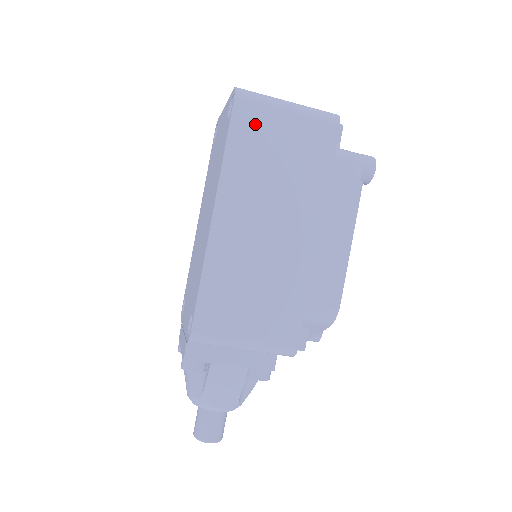
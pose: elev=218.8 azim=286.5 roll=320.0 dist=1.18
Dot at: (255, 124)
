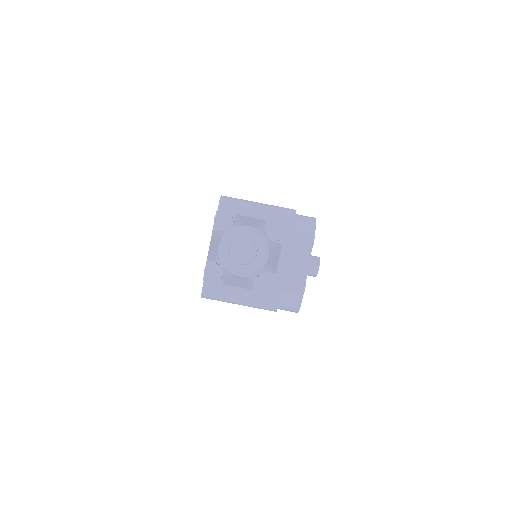
Dot at: occluded
